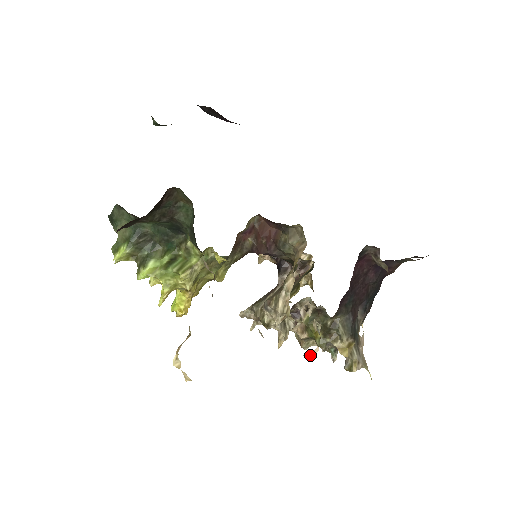
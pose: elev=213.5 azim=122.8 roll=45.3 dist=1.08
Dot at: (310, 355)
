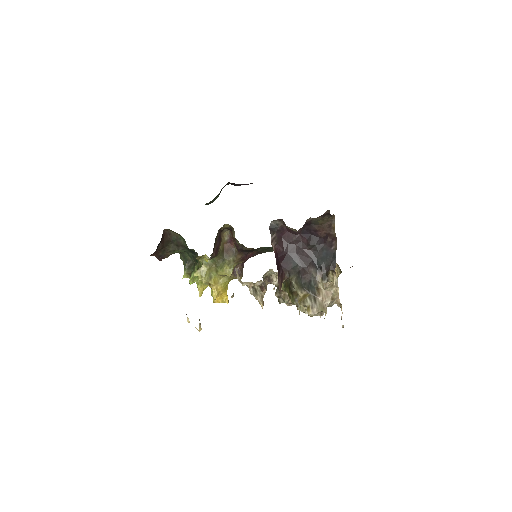
Dot at: (342, 325)
